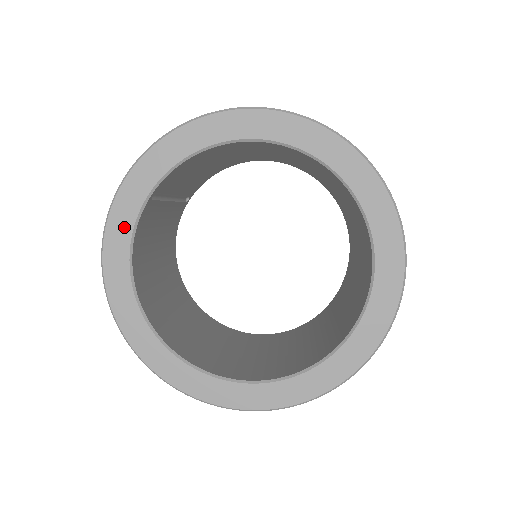
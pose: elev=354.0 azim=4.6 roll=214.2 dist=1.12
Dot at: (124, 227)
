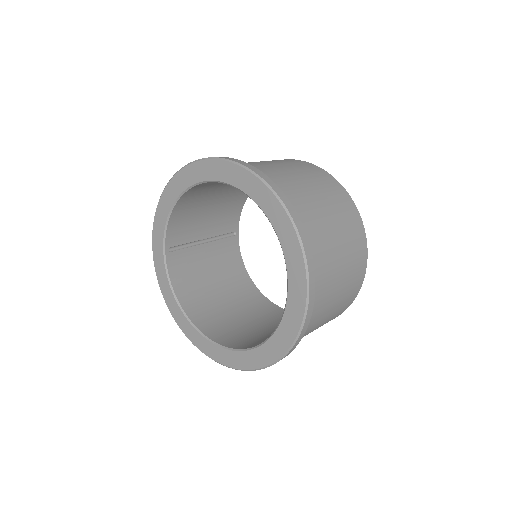
Dot at: (163, 275)
